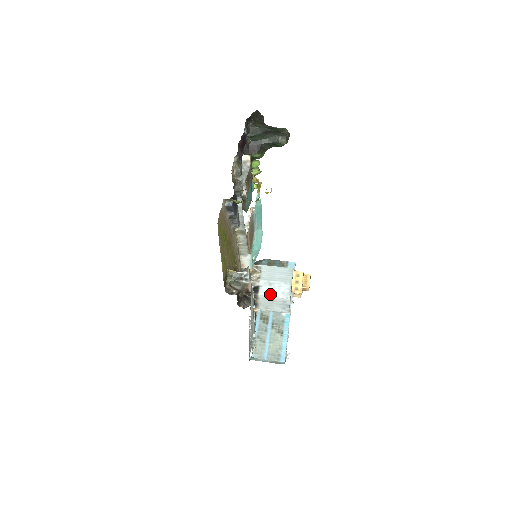
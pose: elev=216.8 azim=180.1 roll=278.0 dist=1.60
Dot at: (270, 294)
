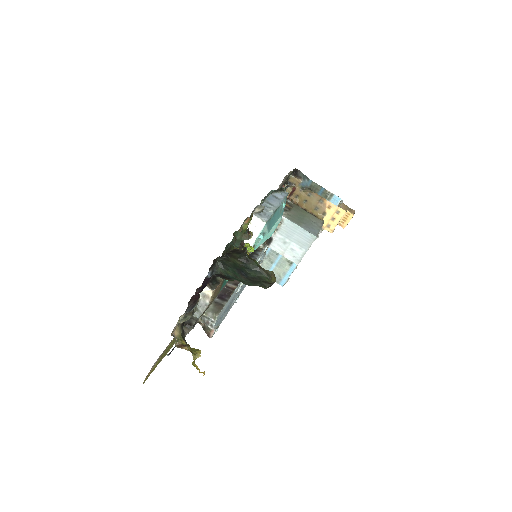
Dot at: (280, 252)
